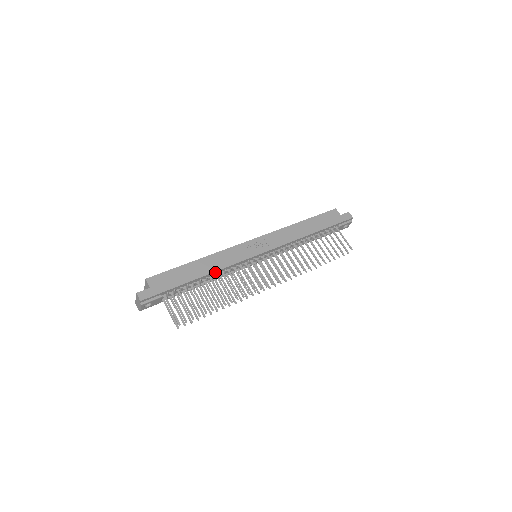
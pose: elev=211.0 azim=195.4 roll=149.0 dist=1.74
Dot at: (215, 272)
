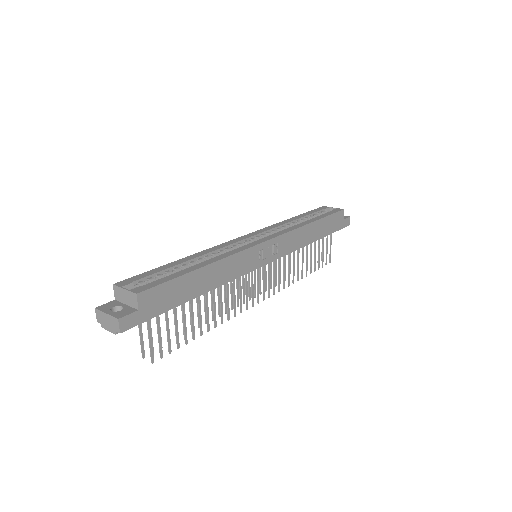
Dot at: (217, 285)
